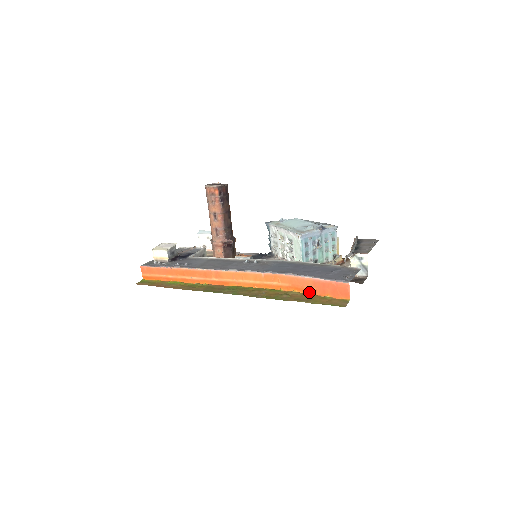
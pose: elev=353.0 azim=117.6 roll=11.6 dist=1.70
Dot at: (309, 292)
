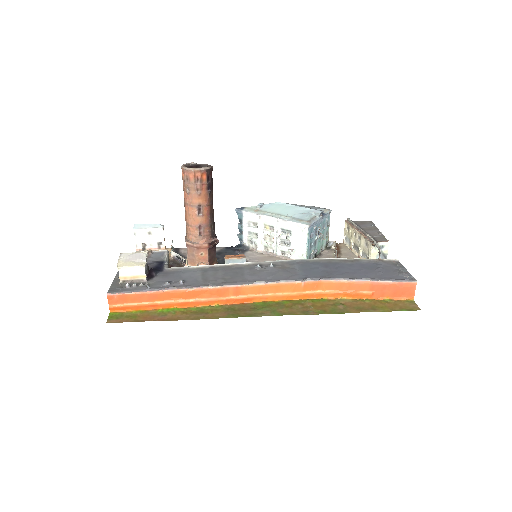
Dot at: (363, 297)
